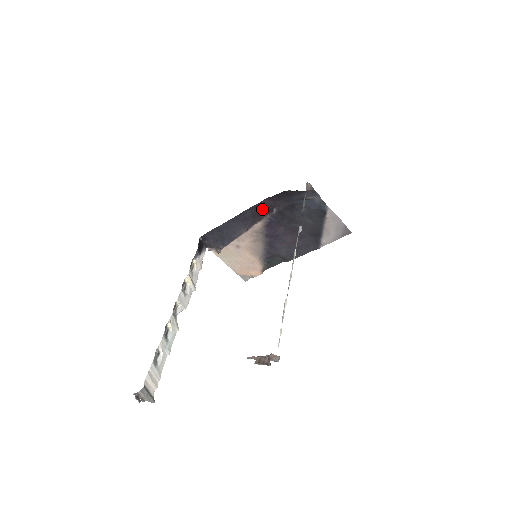
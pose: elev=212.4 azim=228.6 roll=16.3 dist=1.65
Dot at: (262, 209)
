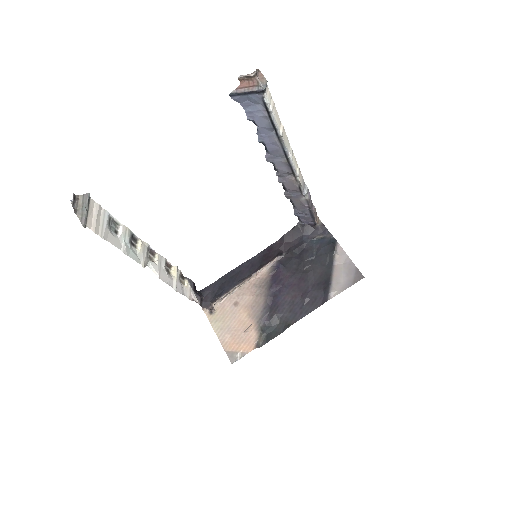
Dot at: (271, 253)
